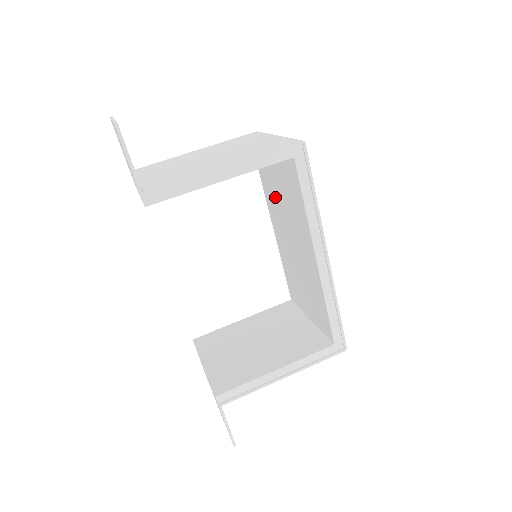
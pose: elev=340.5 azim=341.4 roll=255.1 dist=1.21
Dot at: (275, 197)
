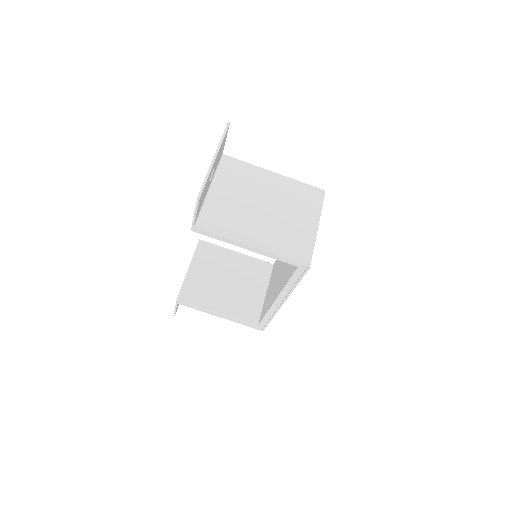
Dot at: occluded
